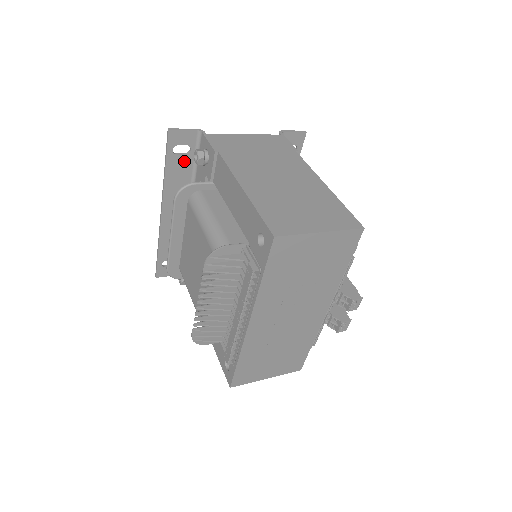
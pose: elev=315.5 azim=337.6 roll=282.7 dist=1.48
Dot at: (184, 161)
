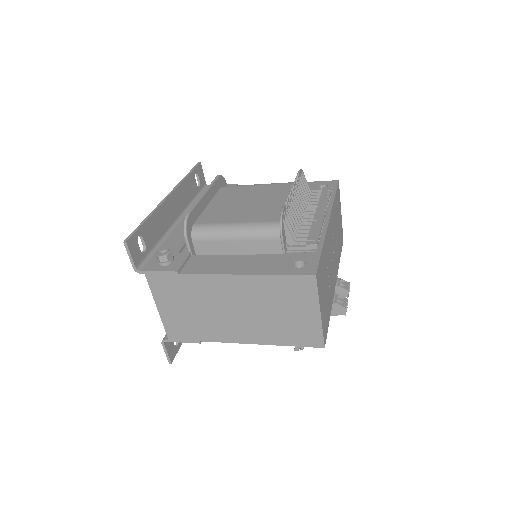
Dot at: (194, 187)
